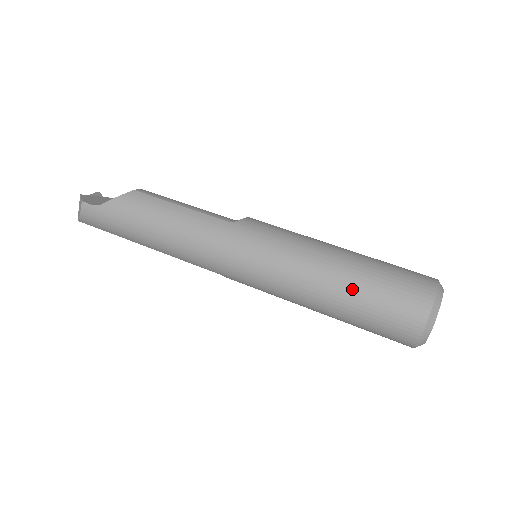
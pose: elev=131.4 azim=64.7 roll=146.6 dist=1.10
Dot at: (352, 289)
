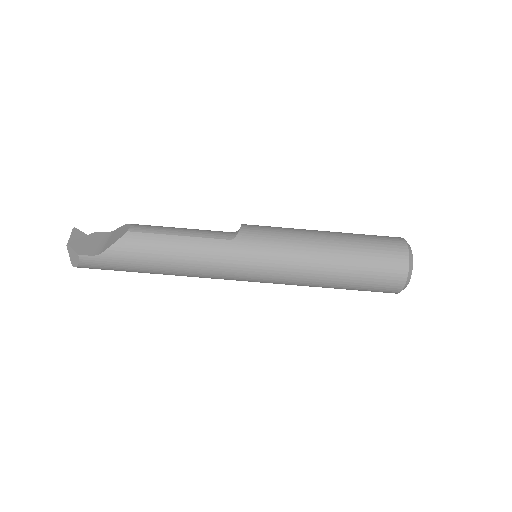
Dot at: (348, 270)
